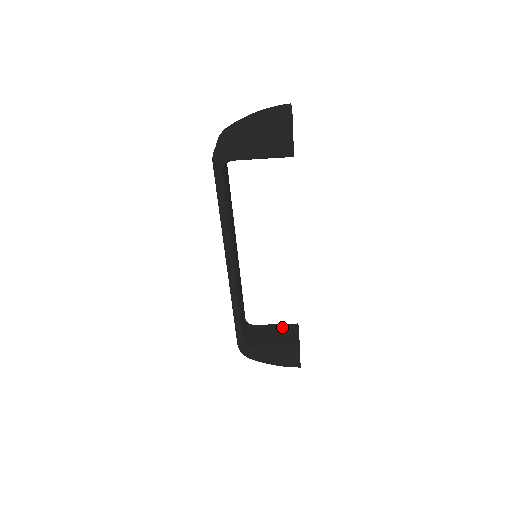
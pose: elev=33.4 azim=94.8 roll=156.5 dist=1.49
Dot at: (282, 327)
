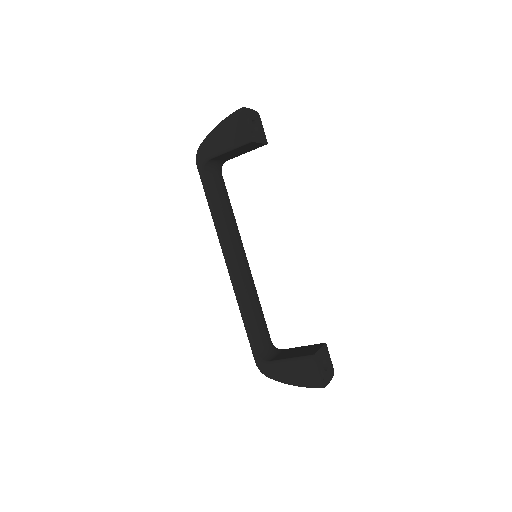
Dot at: (307, 346)
